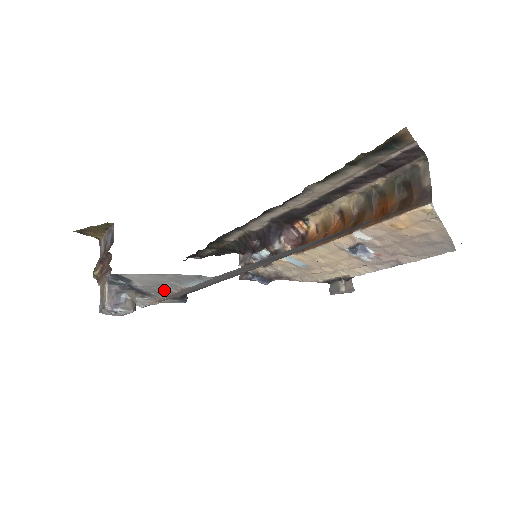
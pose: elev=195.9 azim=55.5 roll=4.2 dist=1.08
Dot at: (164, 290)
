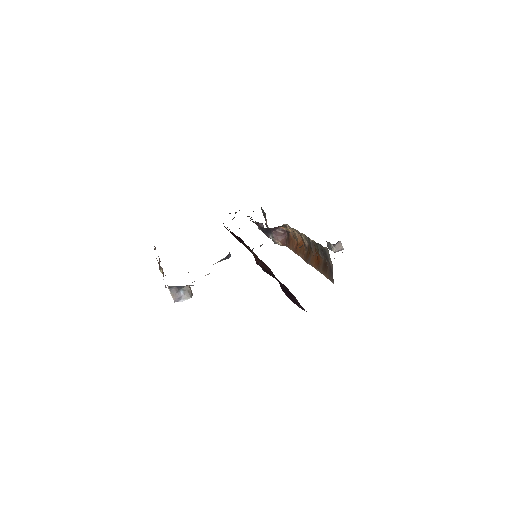
Dot at: occluded
